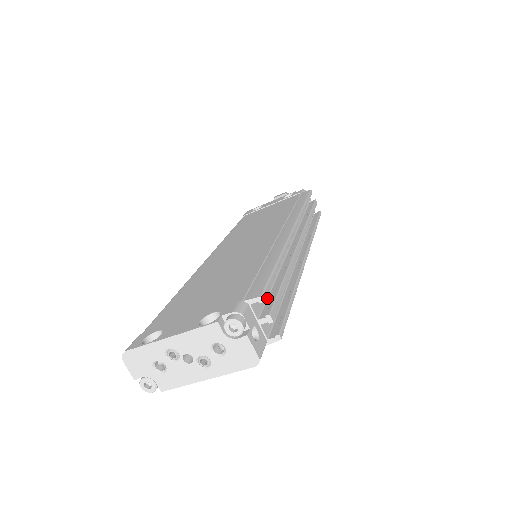
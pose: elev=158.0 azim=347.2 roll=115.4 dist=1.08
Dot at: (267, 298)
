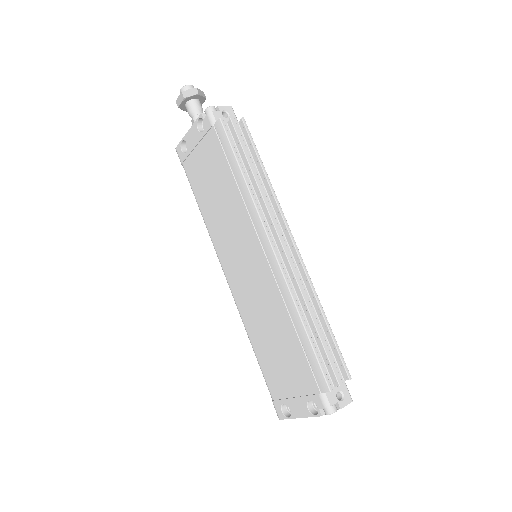
Dot at: (322, 357)
